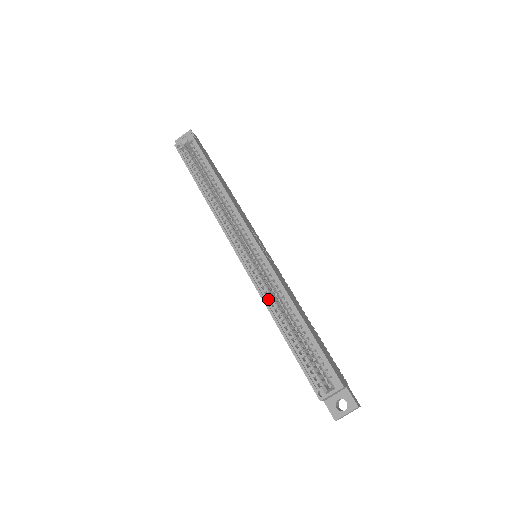
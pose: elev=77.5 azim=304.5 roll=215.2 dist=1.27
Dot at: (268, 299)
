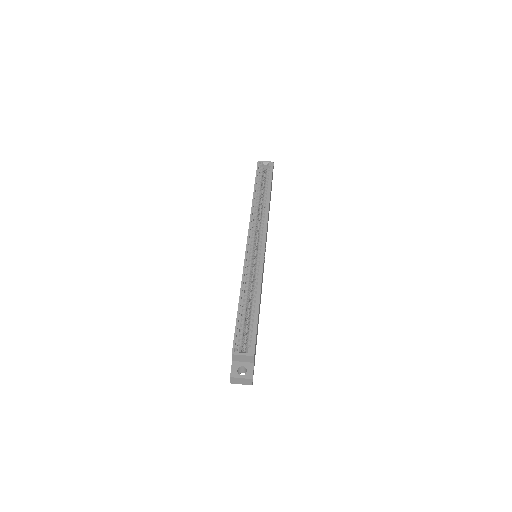
Dot at: (246, 278)
